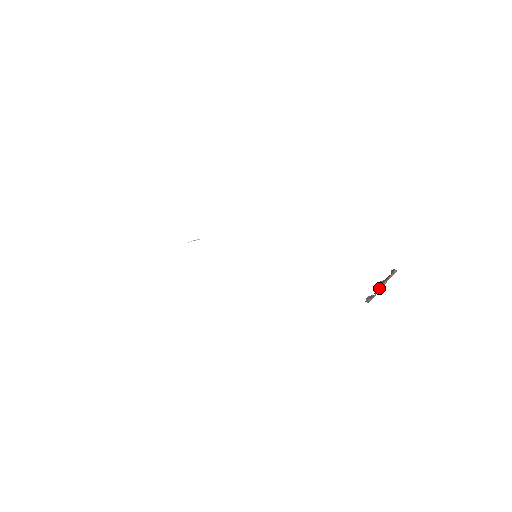
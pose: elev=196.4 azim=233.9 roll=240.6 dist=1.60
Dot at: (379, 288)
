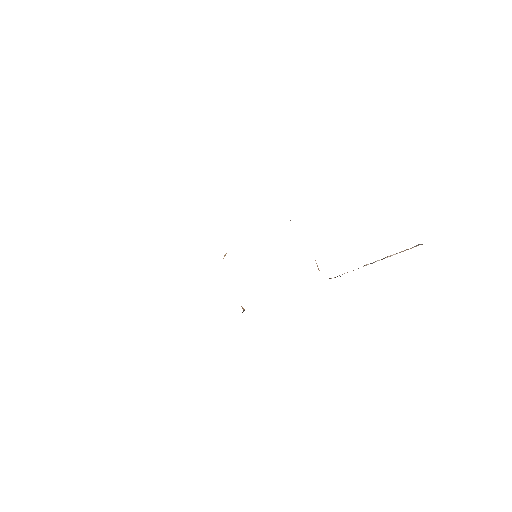
Dot at: (367, 264)
